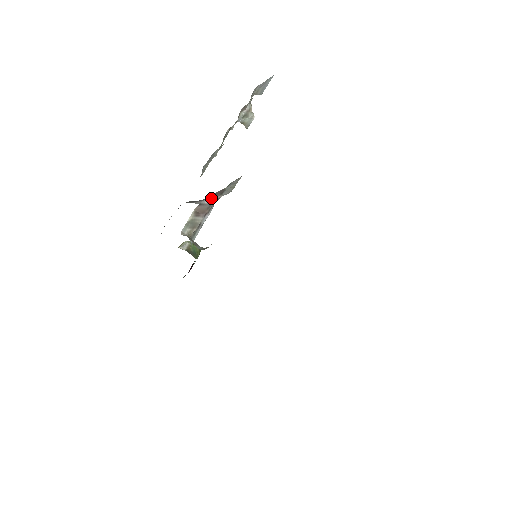
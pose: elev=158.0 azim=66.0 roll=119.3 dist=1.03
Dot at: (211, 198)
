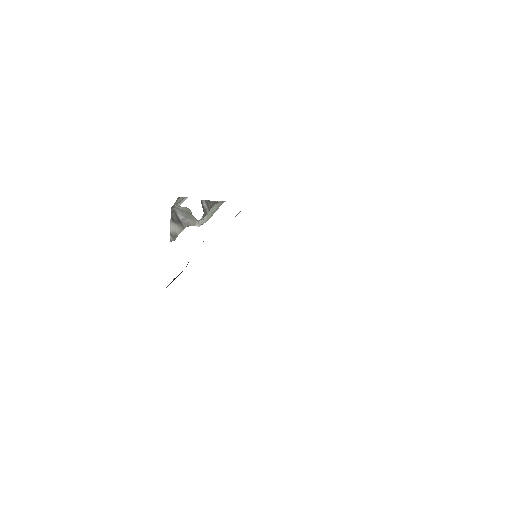
Dot at: (205, 205)
